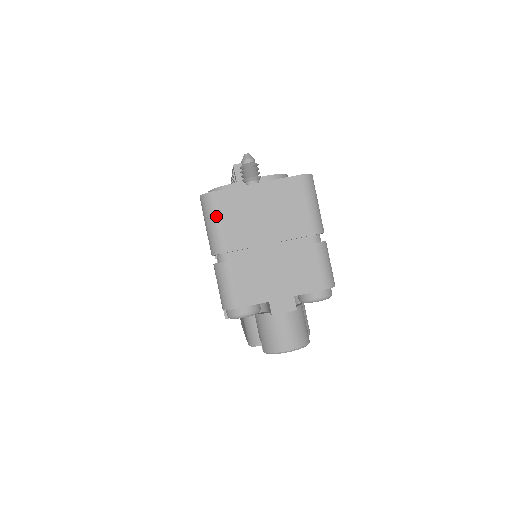
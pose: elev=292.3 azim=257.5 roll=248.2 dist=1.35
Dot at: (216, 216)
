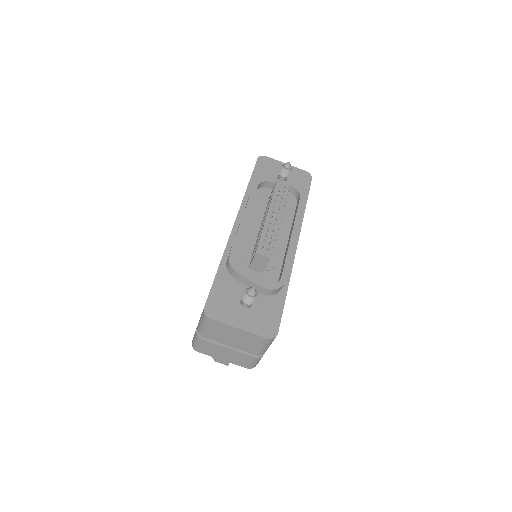
Dot at: (206, 326)
